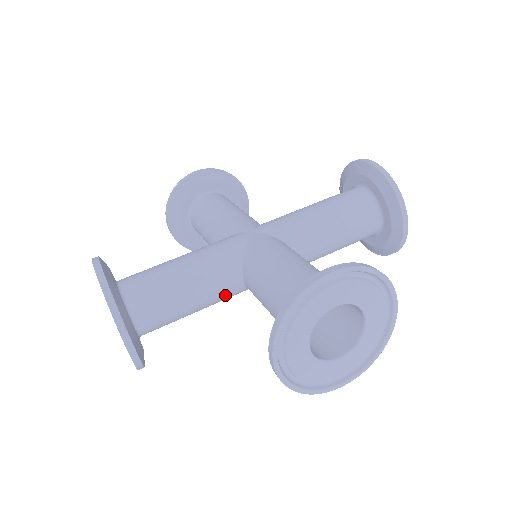
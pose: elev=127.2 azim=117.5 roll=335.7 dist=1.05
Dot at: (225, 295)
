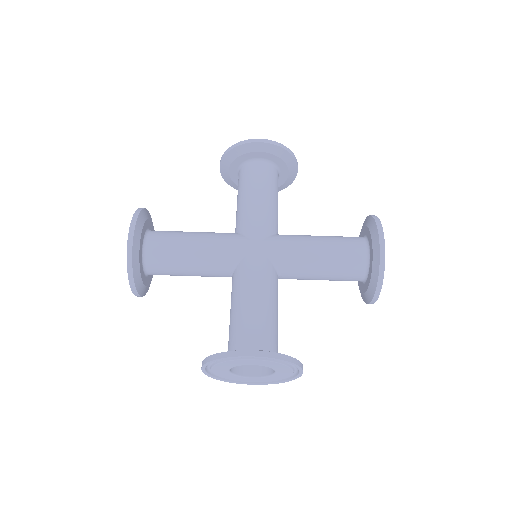
Dot at: occluded
